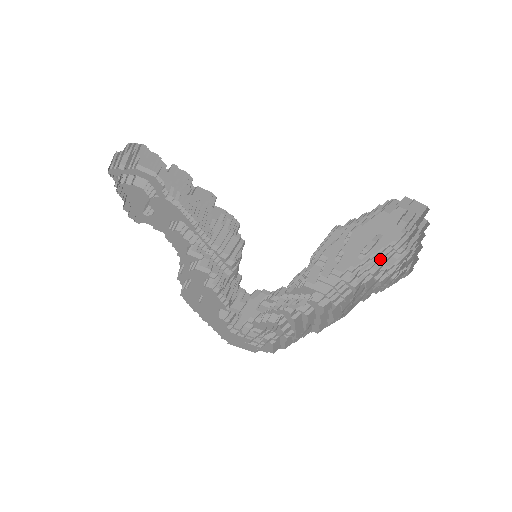
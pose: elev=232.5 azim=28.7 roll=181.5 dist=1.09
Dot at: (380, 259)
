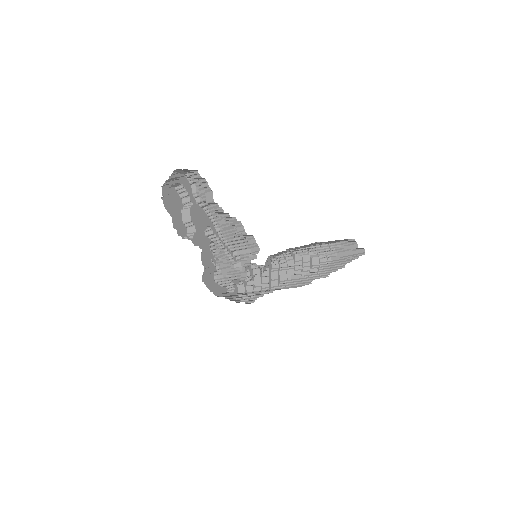
Dot at: (319, 249)
